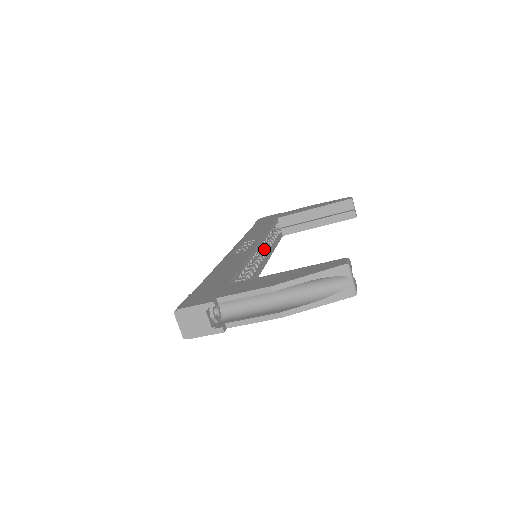
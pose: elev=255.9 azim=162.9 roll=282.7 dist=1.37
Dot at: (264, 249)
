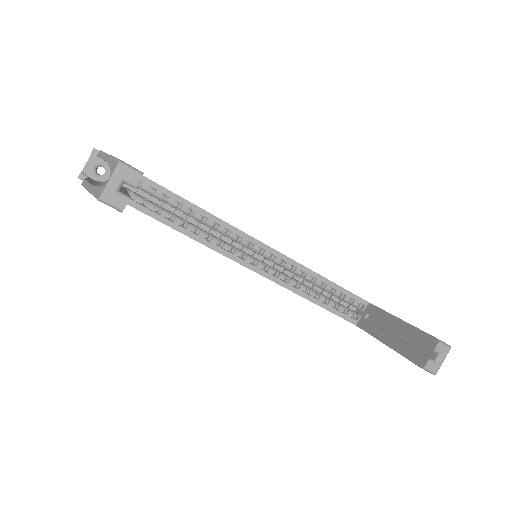
Dot at: (284, 273)
